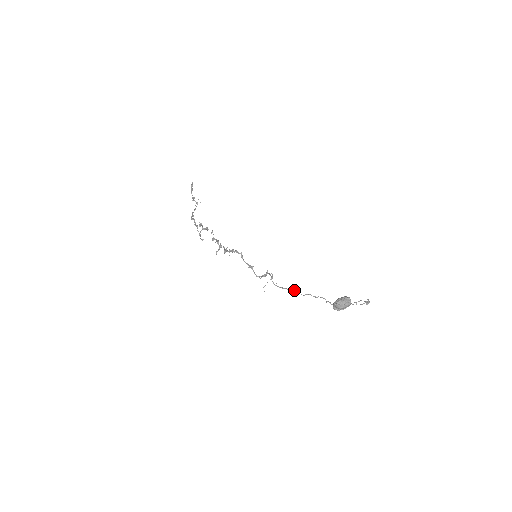
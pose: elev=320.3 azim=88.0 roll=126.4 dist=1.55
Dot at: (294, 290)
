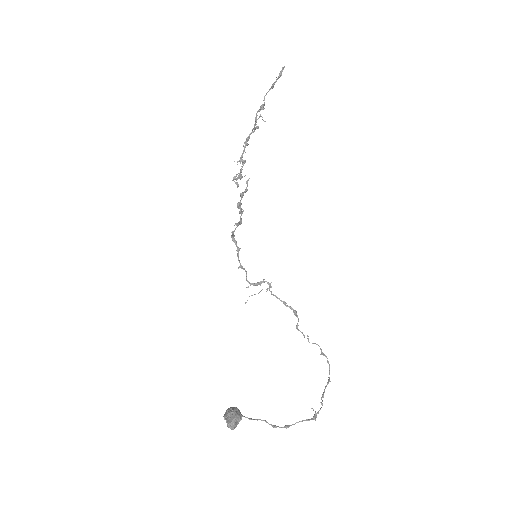
Dot at: (294, 314)
